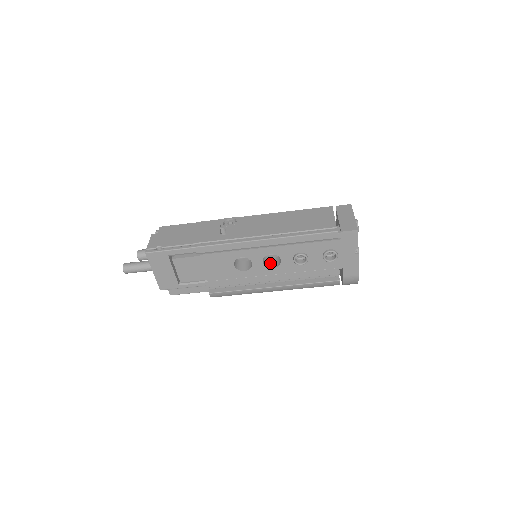
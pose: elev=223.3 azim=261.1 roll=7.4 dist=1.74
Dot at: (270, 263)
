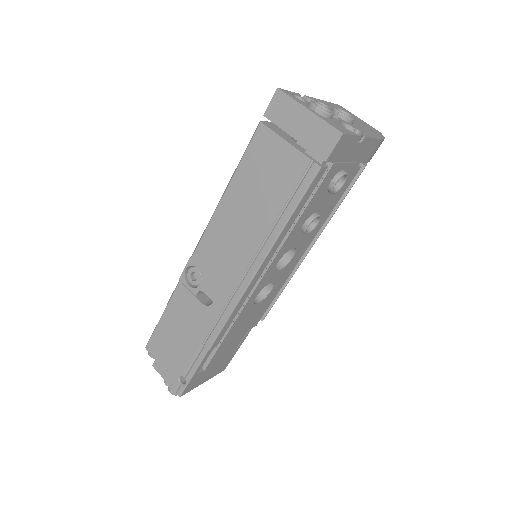
Dot at: occluded
